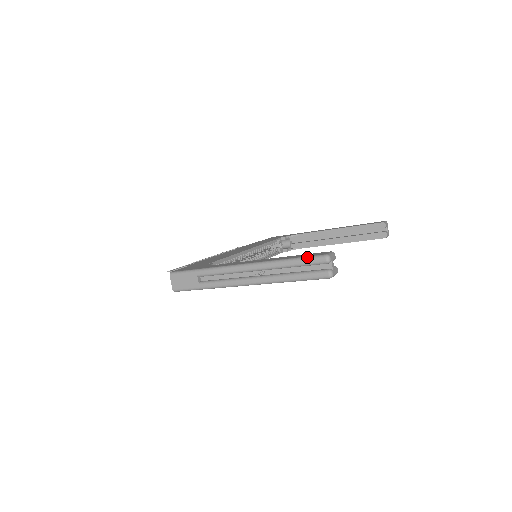
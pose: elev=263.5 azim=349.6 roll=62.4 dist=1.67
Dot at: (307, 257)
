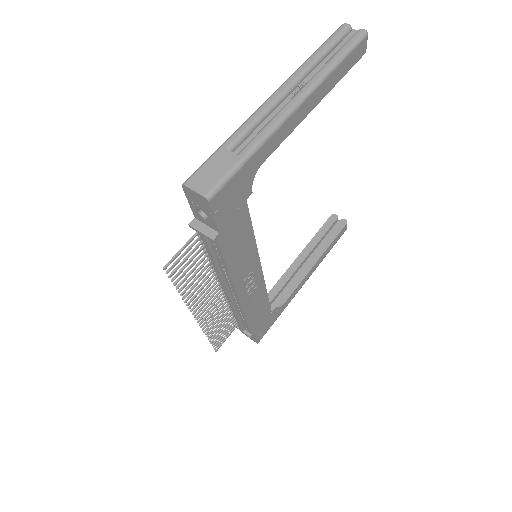
Dot at: (328, 38)
